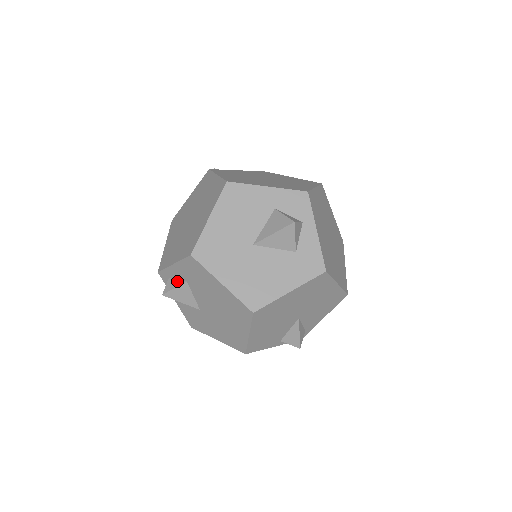
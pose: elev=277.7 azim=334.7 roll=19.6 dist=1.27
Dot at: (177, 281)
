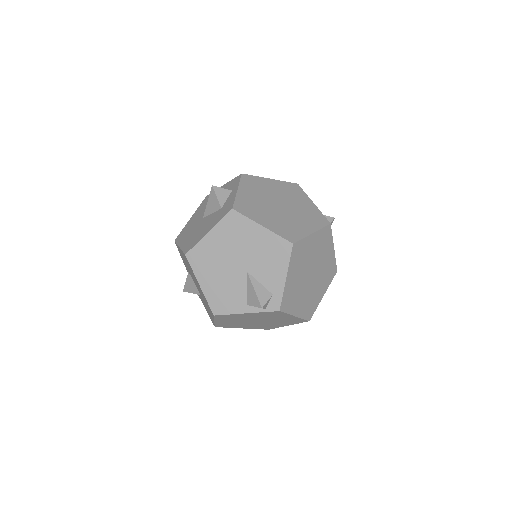
Dot at: occluded
